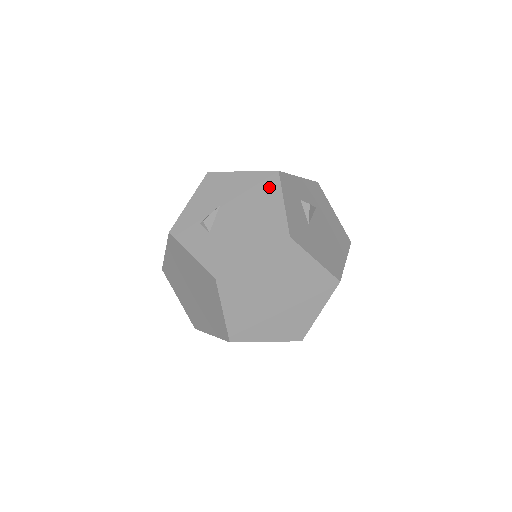
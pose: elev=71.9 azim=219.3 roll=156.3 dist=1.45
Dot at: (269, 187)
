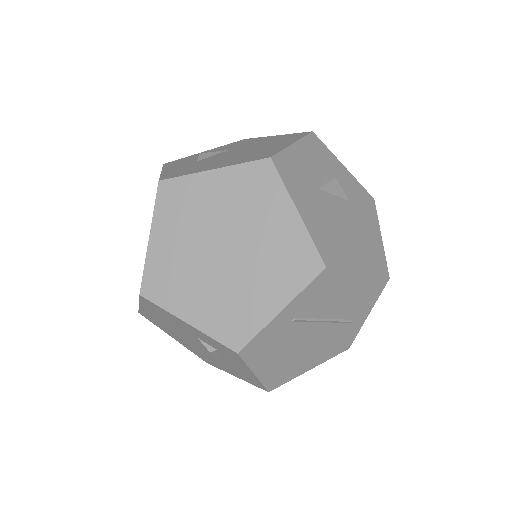
Dot at: (290, 138)
